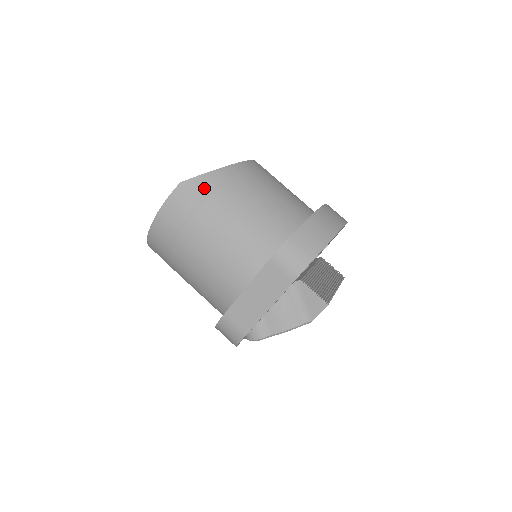
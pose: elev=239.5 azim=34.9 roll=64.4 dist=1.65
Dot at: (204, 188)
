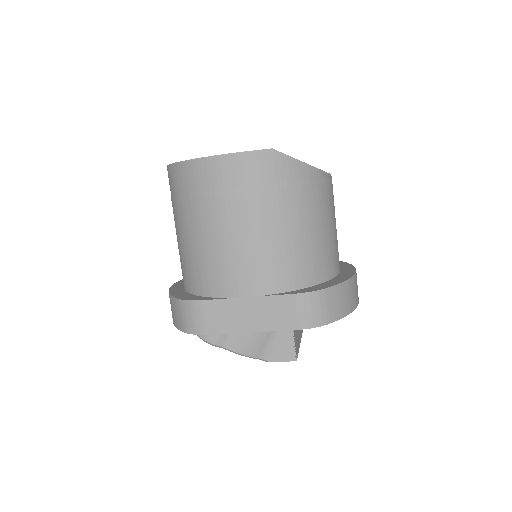
Dot at: (288, 174)
